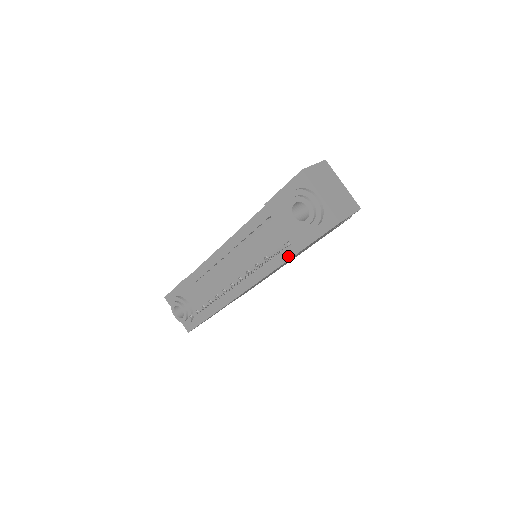
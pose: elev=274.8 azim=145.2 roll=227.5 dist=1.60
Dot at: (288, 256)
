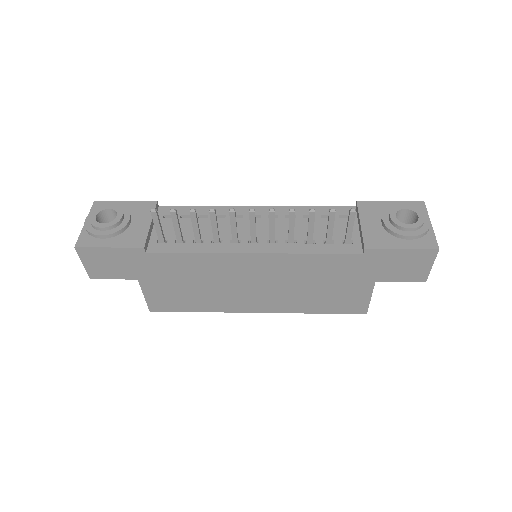
Dot at: (340, 250)
